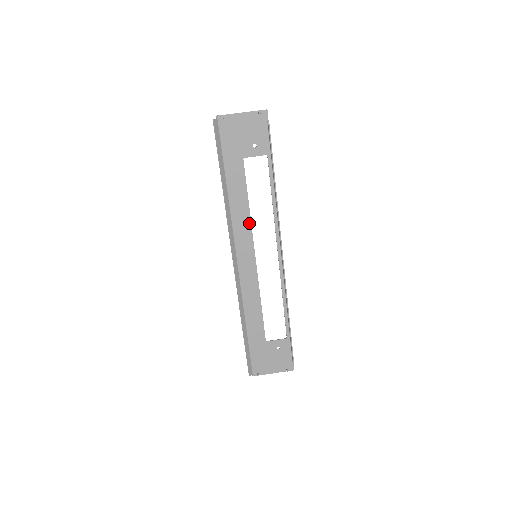
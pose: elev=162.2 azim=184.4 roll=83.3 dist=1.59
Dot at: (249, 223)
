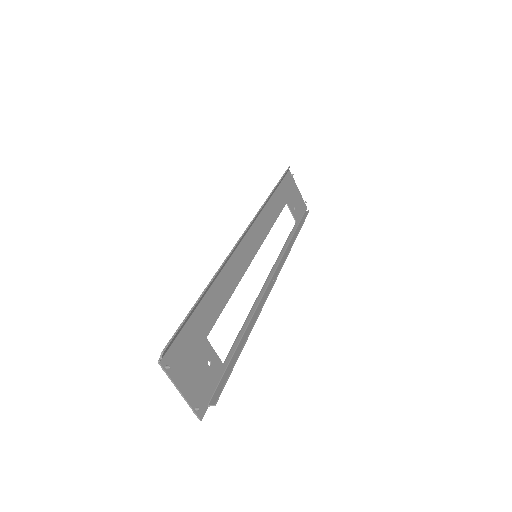
Dot at: (267, 232)
